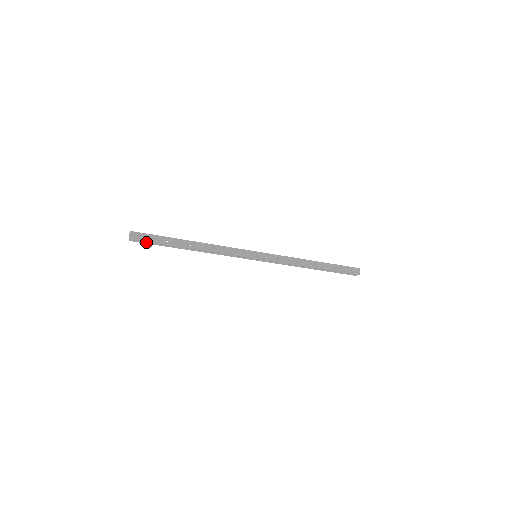
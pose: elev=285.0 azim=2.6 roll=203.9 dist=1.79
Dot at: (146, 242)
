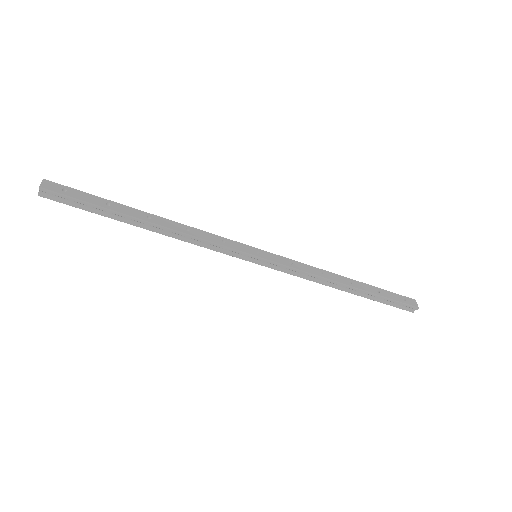
Dot at: (69, 202)
